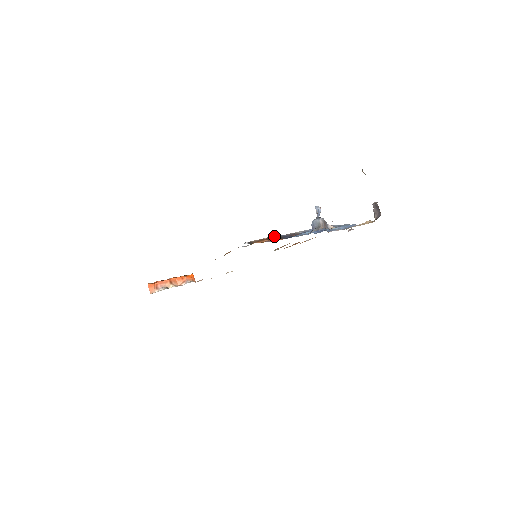
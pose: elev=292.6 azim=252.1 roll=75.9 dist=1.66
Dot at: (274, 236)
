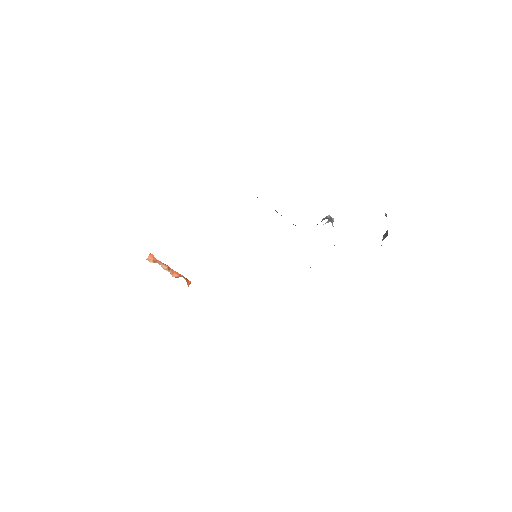
Dot at: (281, 215)
